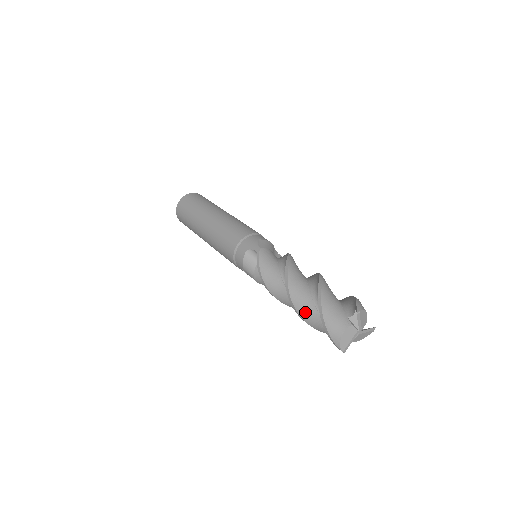
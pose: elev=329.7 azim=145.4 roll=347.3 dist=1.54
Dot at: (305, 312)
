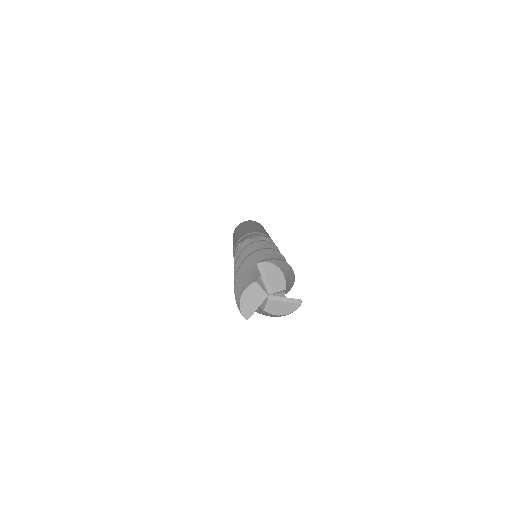
Dot at: occluded
